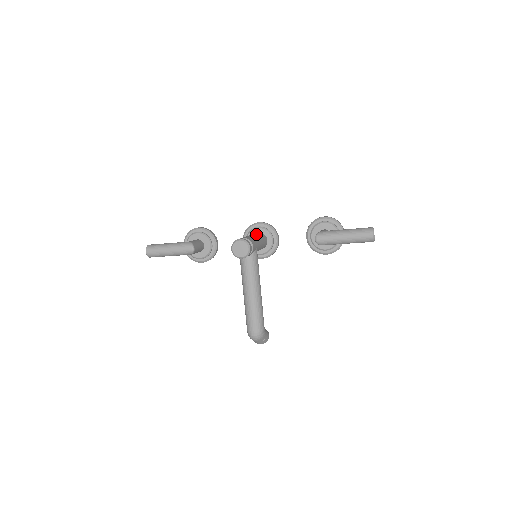
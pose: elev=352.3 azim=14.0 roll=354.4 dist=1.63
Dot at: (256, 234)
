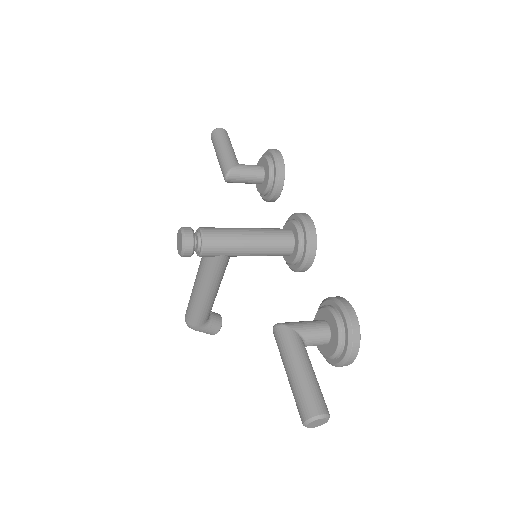
Dot at: (266, 235)
